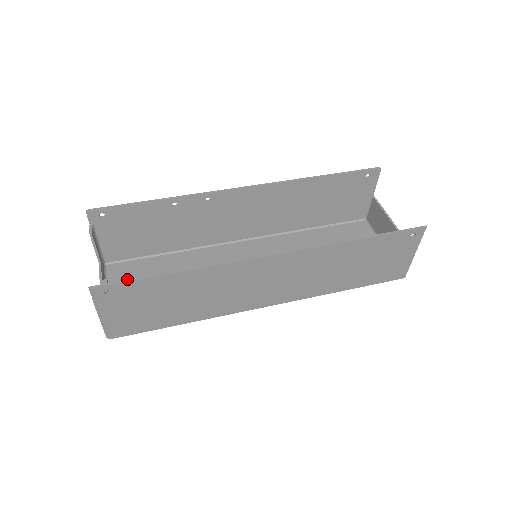
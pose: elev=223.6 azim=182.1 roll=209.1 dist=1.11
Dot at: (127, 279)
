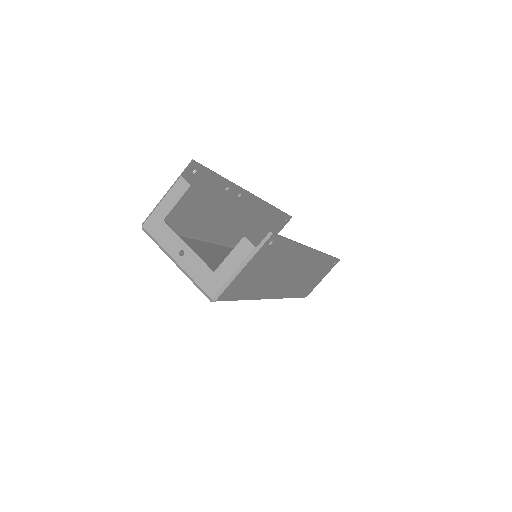
Dot at: occluded
